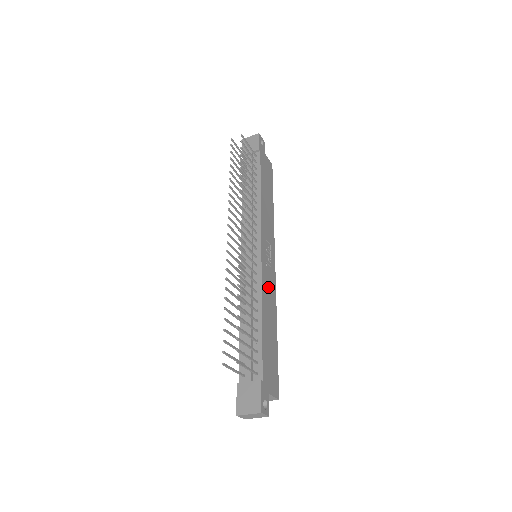
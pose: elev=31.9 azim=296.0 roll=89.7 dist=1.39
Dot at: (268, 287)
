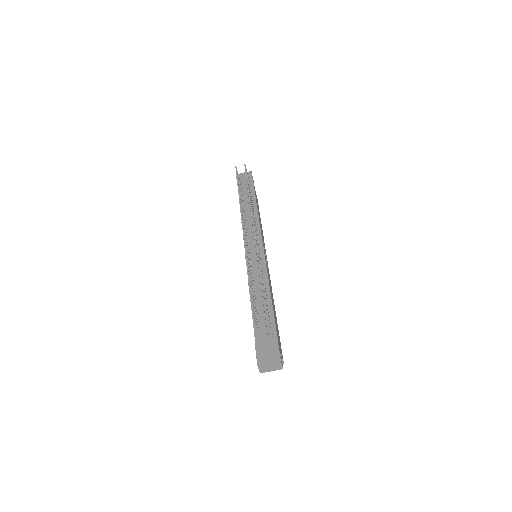
Dot at: (269, 278)
